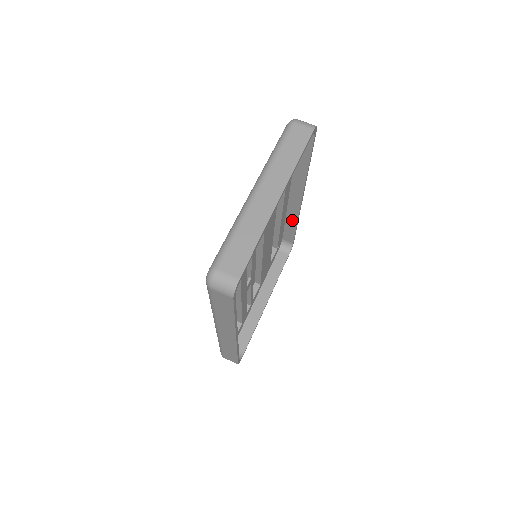
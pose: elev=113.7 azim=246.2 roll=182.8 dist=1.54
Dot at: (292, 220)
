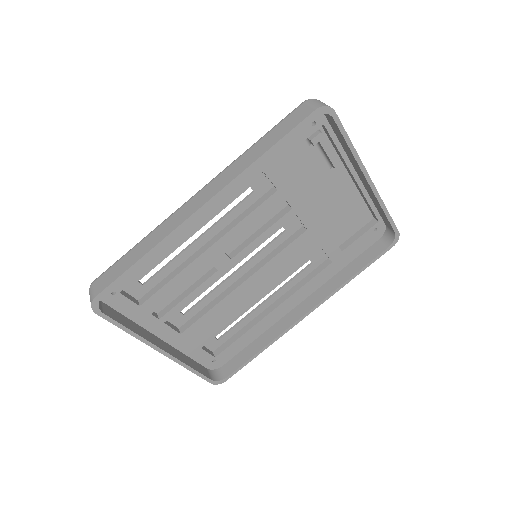
Dot at: (266, 339)
